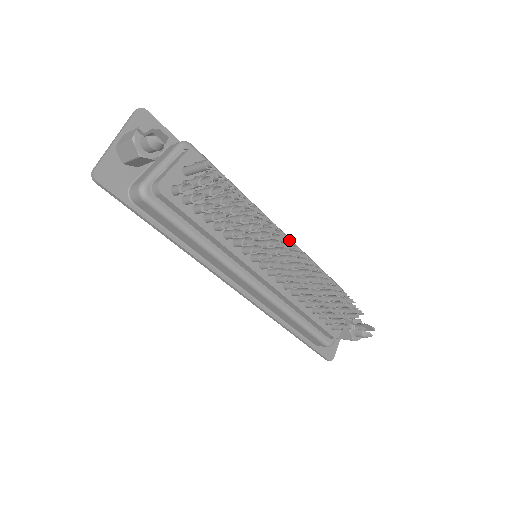
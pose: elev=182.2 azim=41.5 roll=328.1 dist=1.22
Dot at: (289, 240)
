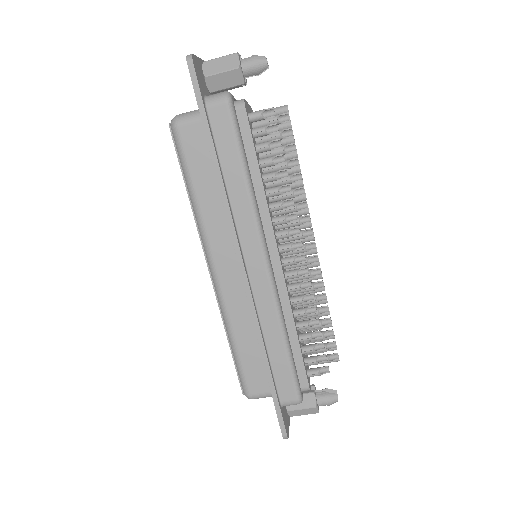
Dot at: occluded
